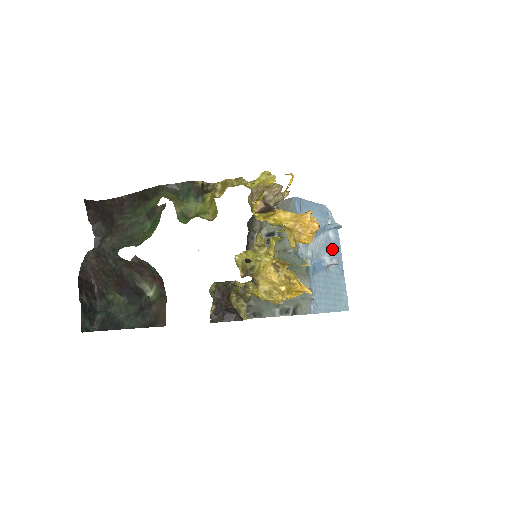
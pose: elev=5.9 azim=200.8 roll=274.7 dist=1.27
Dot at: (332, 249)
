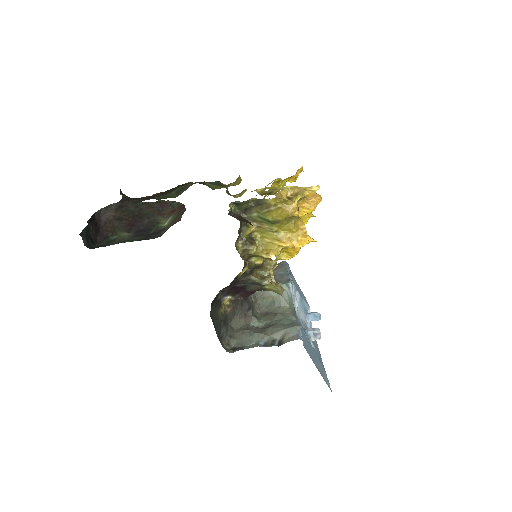
Dot at: occluded
